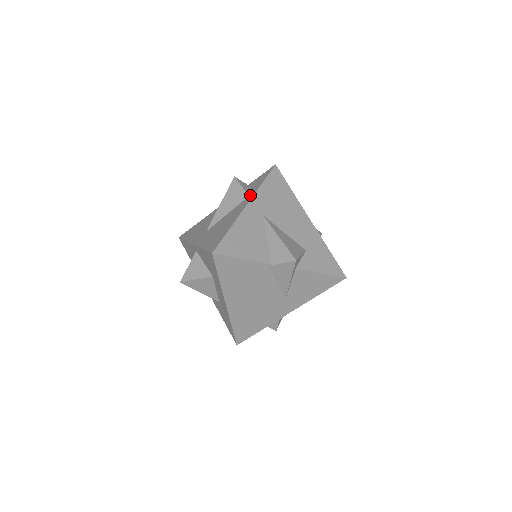
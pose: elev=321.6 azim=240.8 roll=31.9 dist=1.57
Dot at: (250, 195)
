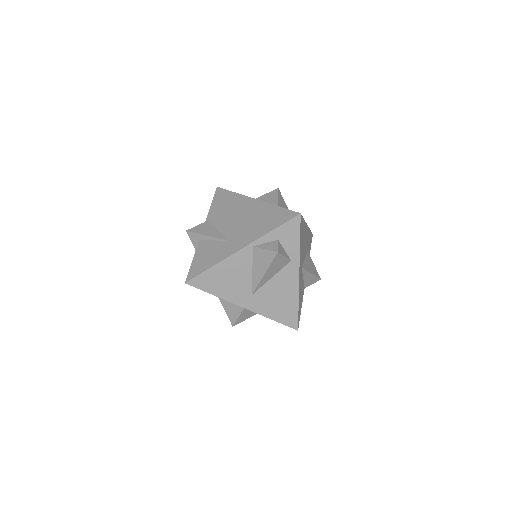
Dot at: (293, 261)
